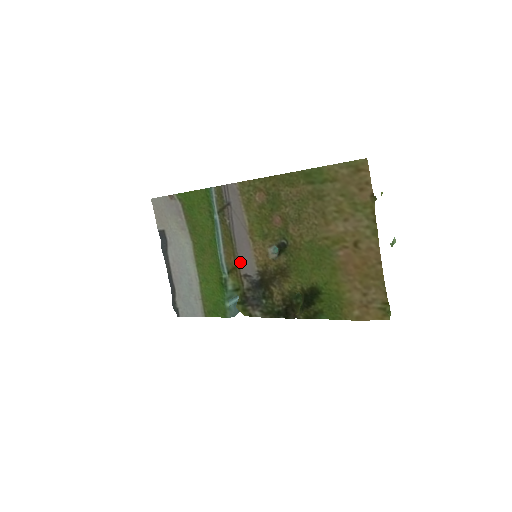
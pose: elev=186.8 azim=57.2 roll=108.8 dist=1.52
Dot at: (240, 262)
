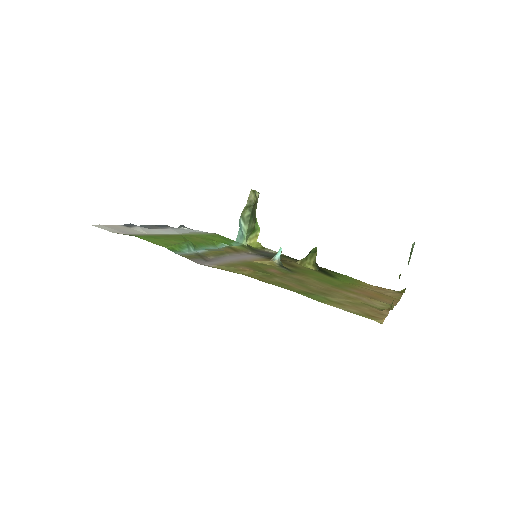
Dot at: (240, 254)
